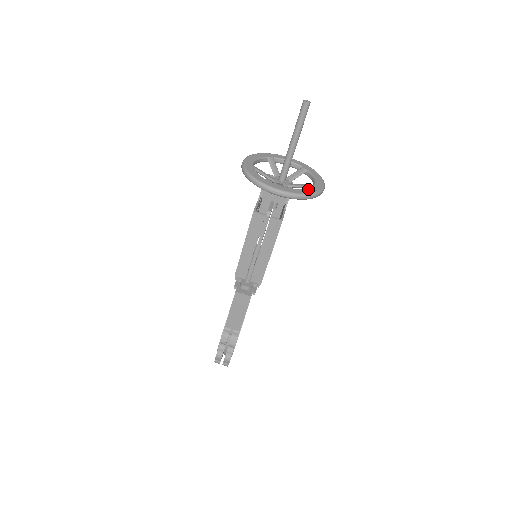
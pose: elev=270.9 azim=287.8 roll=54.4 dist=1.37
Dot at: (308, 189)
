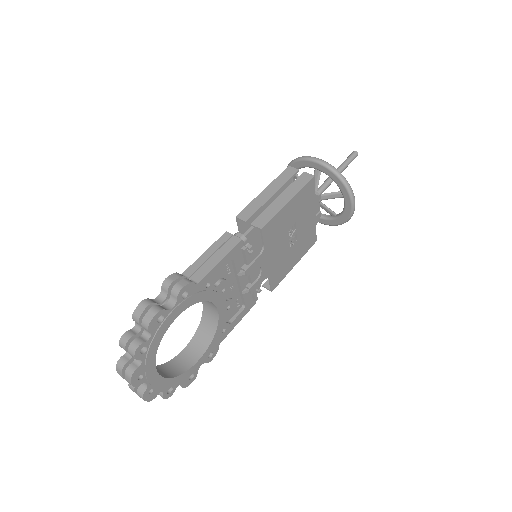
Dot at: occluded
